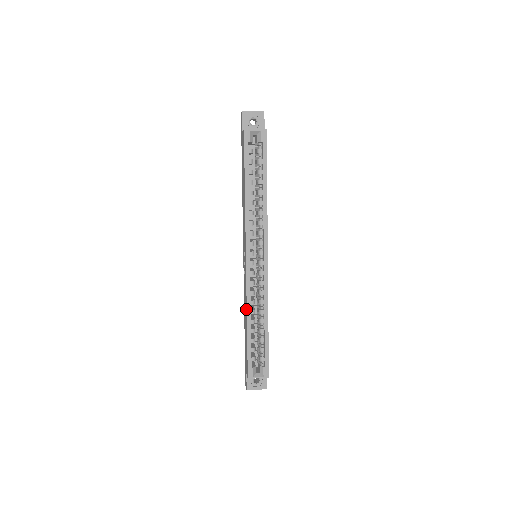
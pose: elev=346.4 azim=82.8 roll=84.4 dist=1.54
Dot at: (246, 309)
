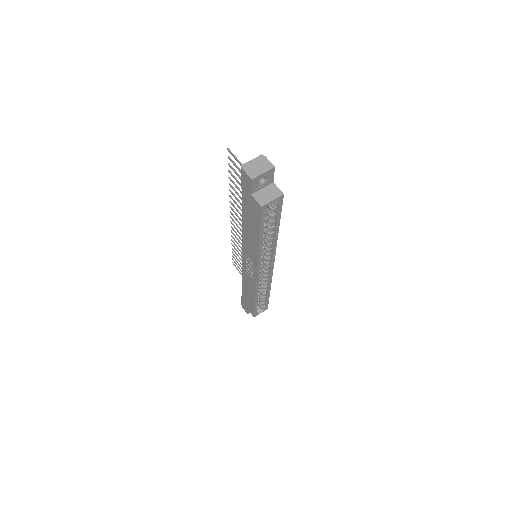
Dot at: (254, 294)
